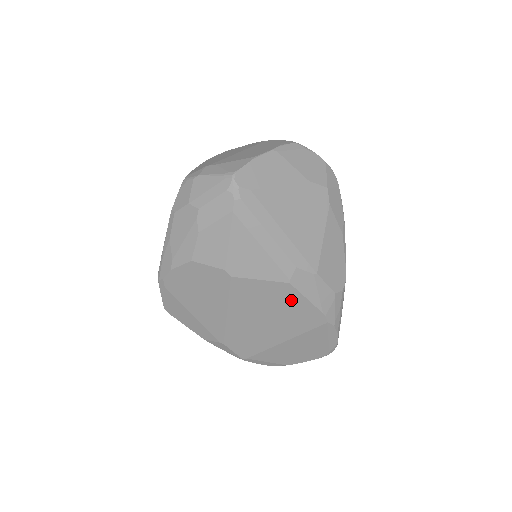
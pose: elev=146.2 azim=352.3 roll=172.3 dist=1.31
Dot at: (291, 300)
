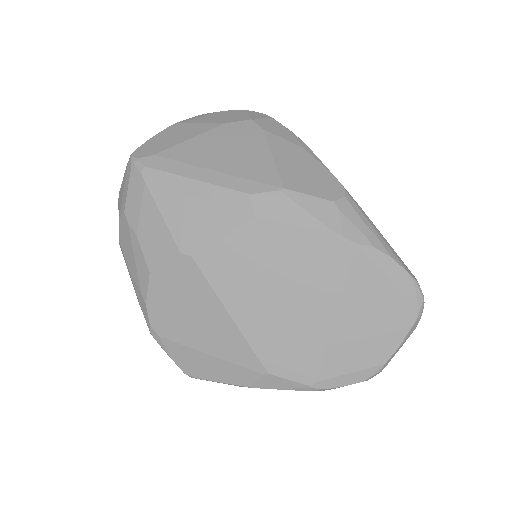
Dot at: (281, 241)
